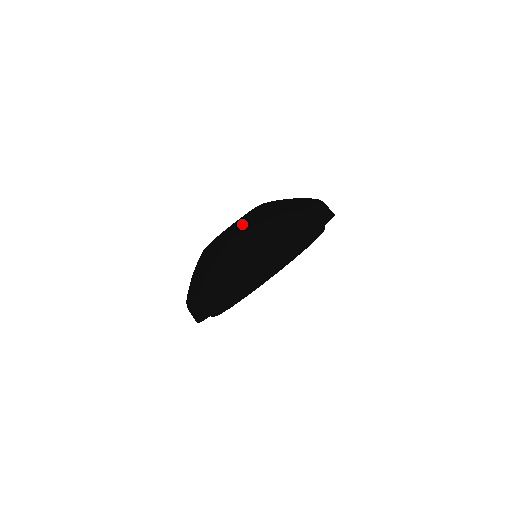
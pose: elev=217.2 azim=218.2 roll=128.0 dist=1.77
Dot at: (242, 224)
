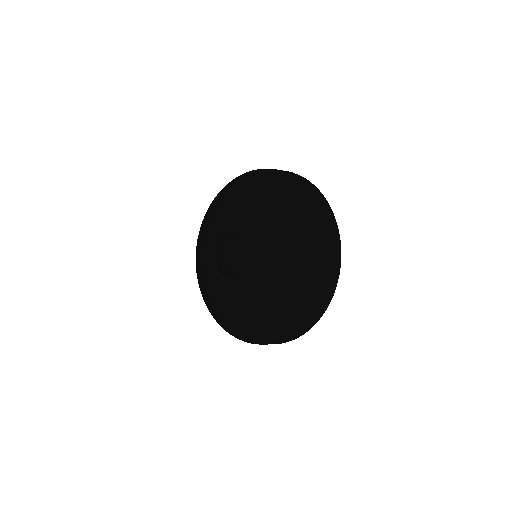
Dot at: (260, 297)
